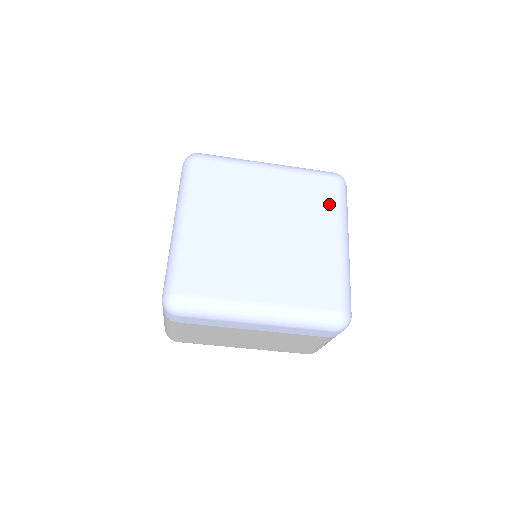
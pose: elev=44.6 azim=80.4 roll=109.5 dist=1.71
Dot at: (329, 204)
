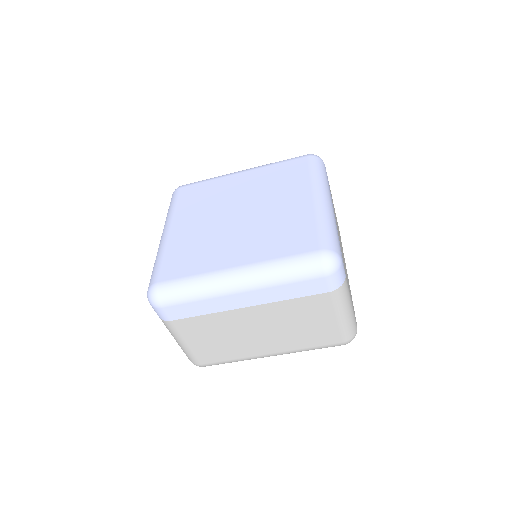
Dot at: (301, 175)
